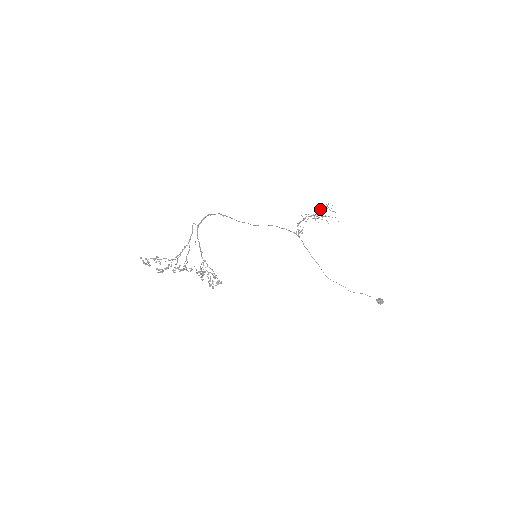
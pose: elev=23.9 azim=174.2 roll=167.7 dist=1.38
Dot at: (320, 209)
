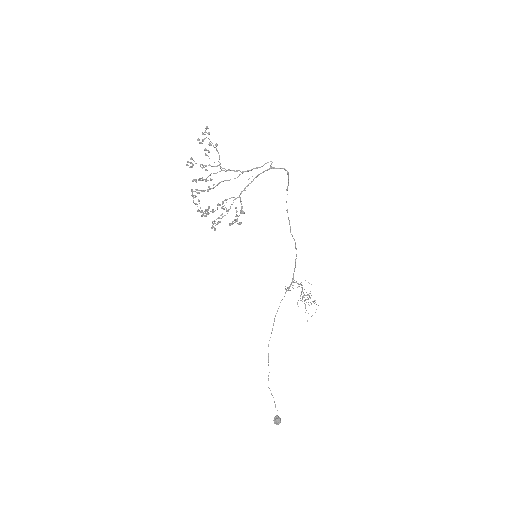
Dot at: occluded
